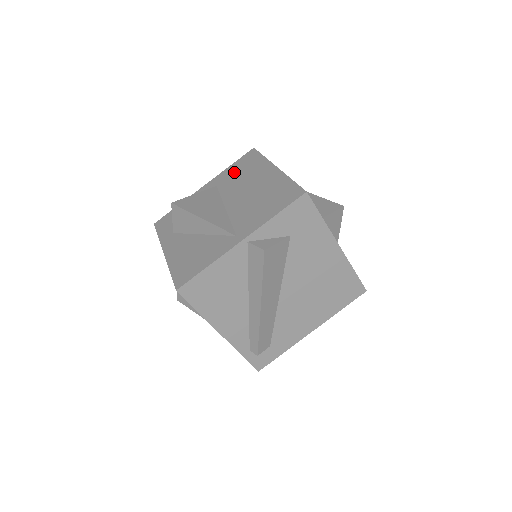
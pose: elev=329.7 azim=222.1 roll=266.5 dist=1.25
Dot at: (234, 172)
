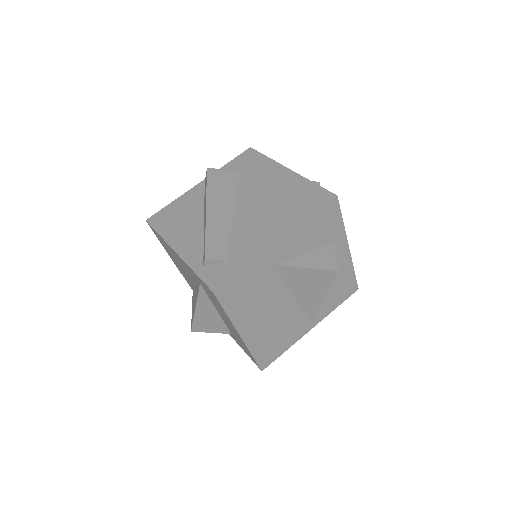
Dot at: occluded
